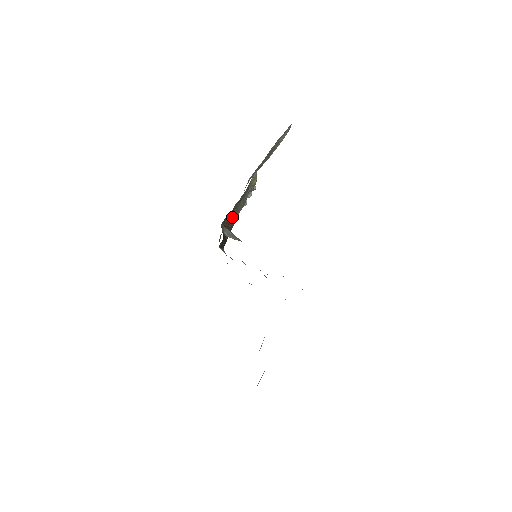
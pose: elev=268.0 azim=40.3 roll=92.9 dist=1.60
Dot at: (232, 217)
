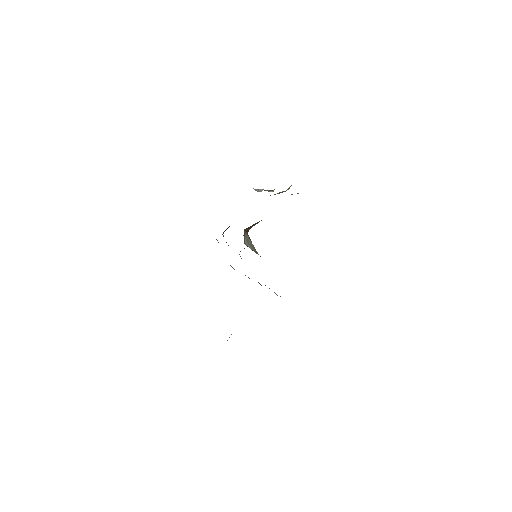
Dot at: (256, 223)
